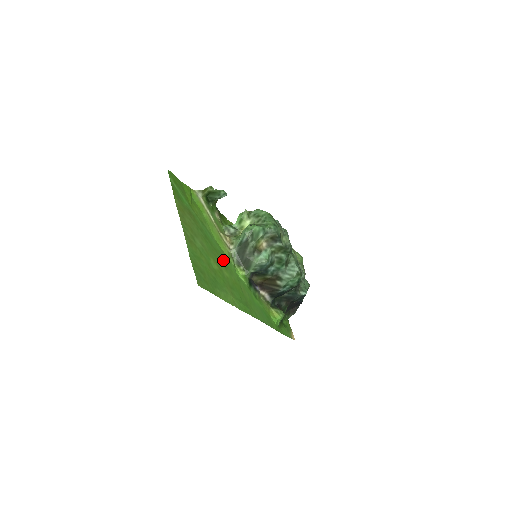
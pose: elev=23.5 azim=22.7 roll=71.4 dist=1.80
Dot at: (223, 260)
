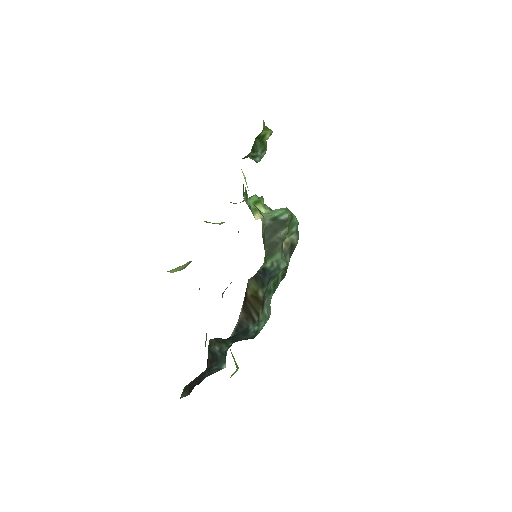
Dot at: occluded
